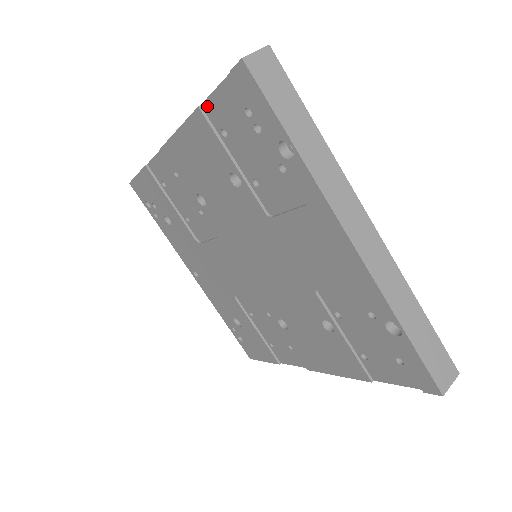
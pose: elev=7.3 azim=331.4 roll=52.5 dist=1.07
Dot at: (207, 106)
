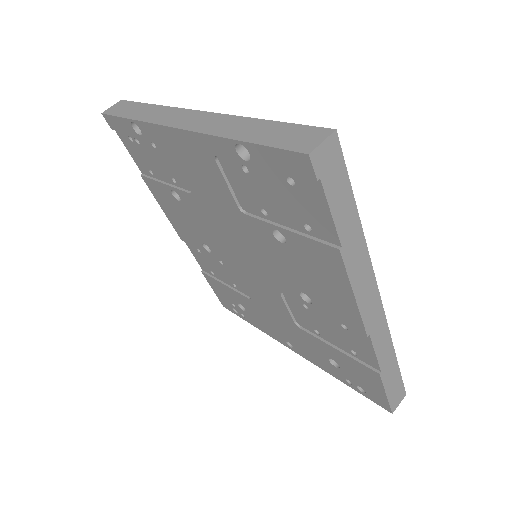
Dot at: (140, 169)
